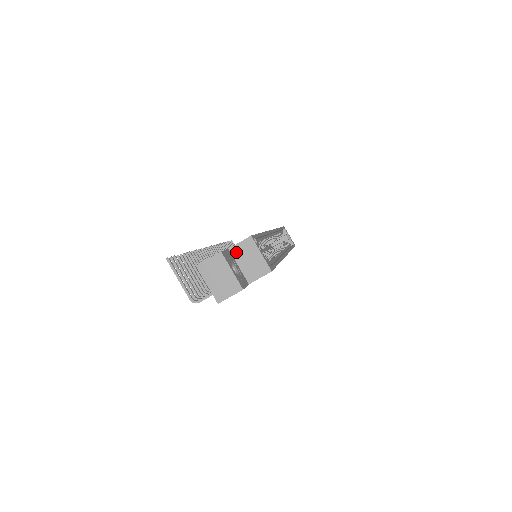
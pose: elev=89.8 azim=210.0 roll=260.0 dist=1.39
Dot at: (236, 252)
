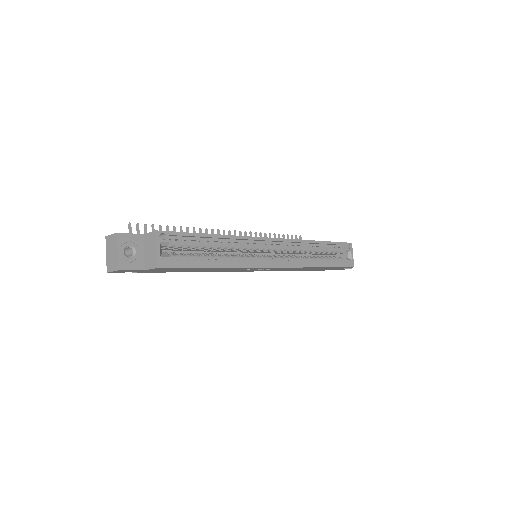
Dot at: (146, 239)
